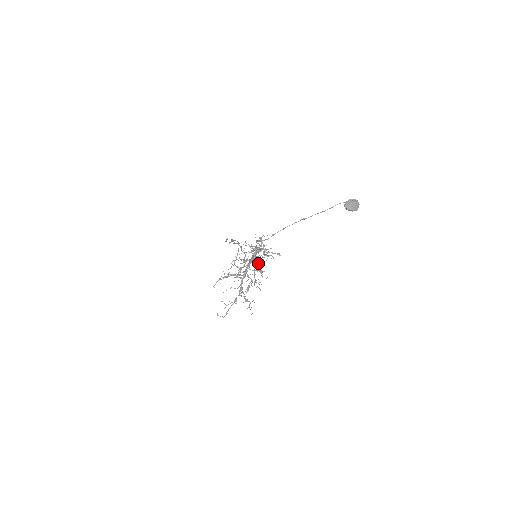
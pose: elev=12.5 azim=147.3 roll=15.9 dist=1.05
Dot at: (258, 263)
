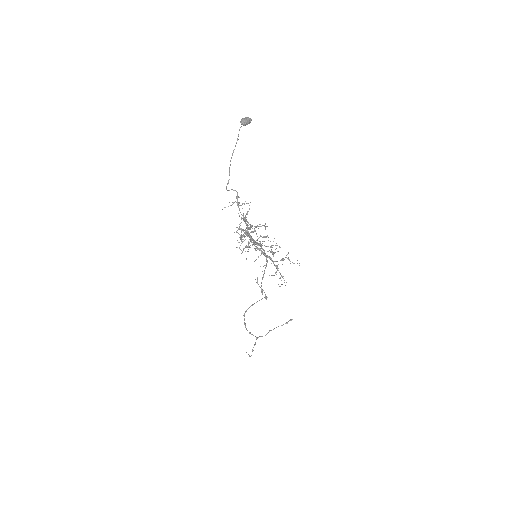
Dot at: (257, 236)
